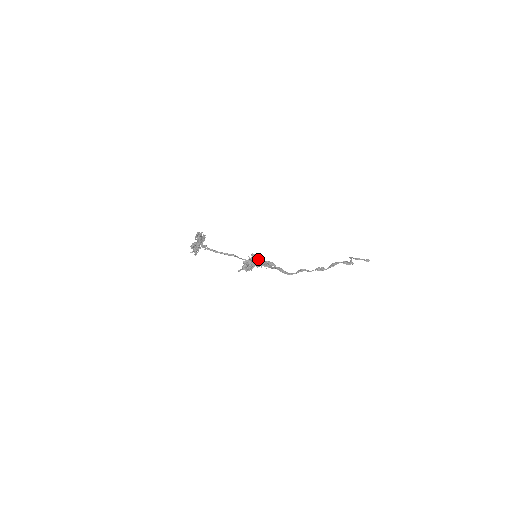
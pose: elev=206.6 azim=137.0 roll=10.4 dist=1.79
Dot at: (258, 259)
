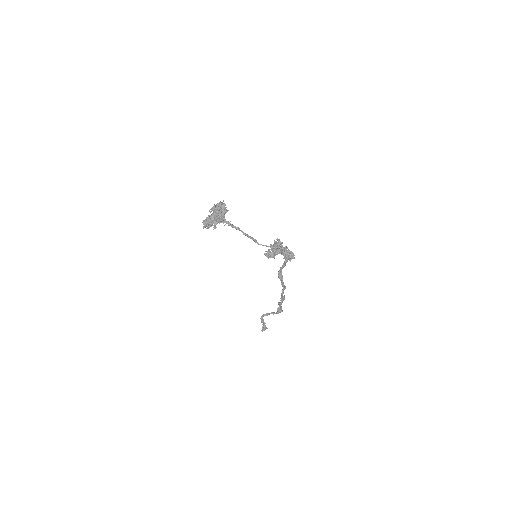
Dot at: occluded
